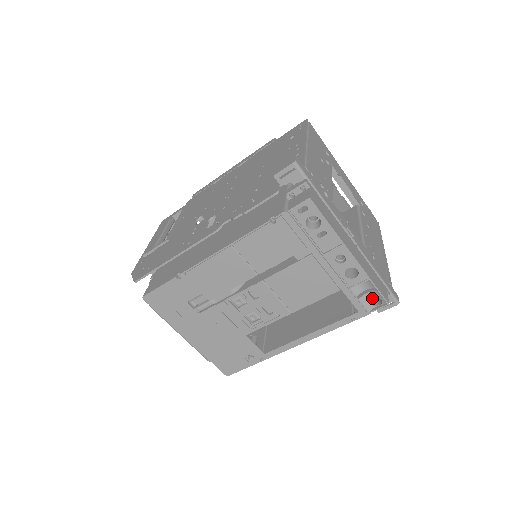
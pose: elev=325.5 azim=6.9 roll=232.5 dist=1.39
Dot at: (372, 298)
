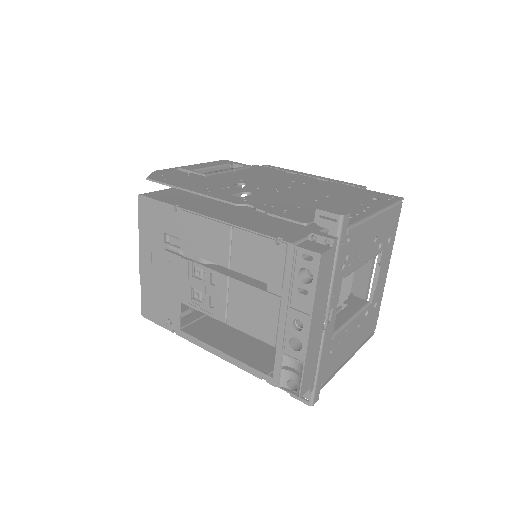
Dot at: occluded
